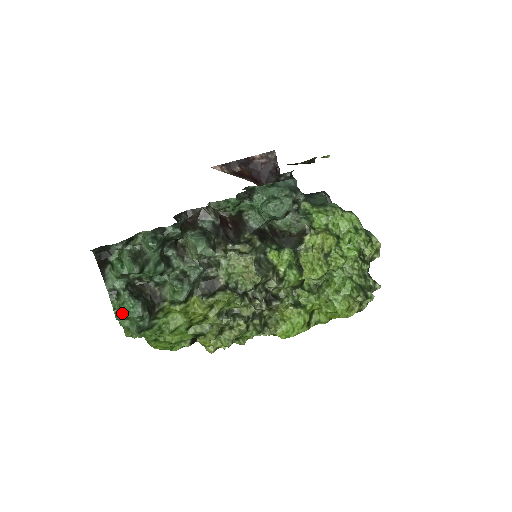
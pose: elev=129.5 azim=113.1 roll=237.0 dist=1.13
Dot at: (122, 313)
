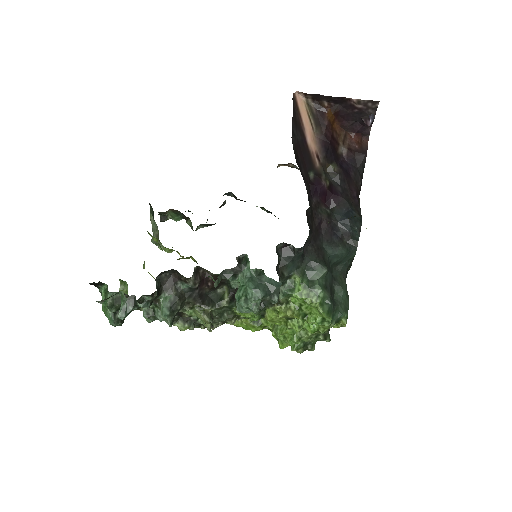
Dot at: (105, 314)
